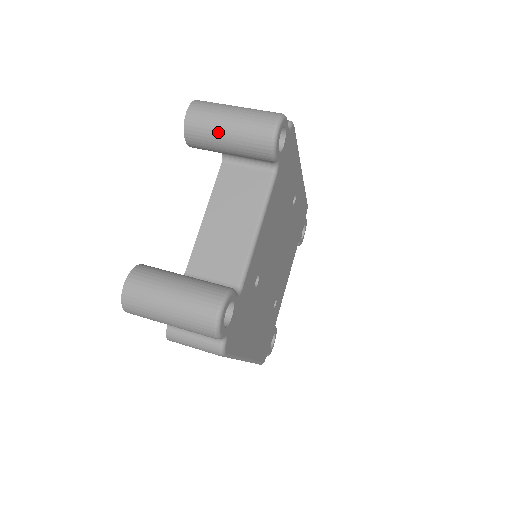
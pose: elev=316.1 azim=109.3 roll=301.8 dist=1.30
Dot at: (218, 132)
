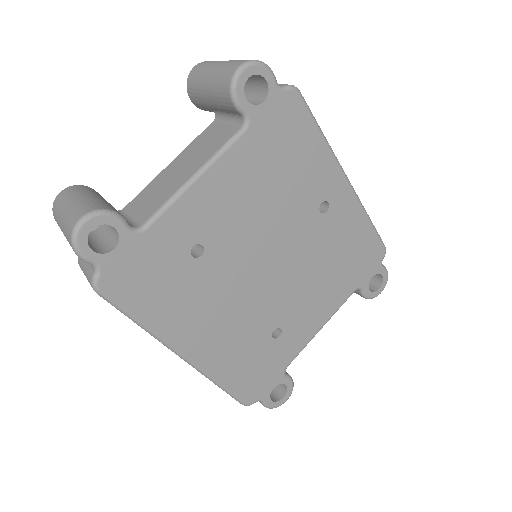
Dot at: (203, 81)
